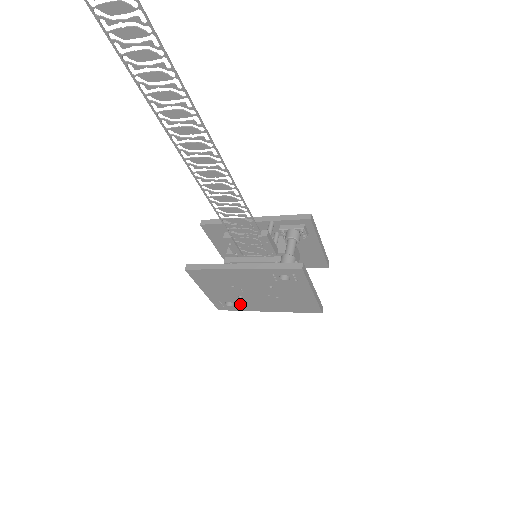
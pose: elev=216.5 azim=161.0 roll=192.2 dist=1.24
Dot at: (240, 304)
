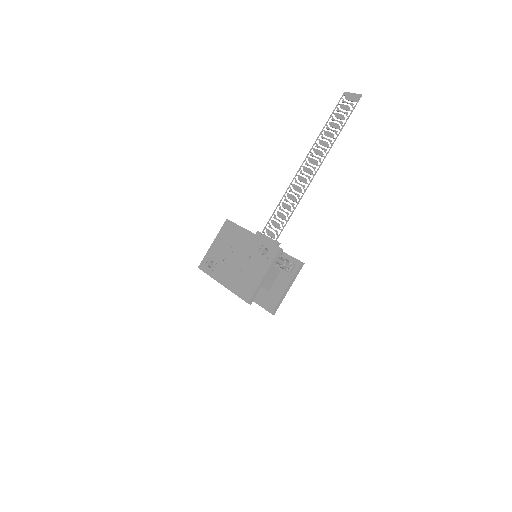
Dot at: (216, 267)
